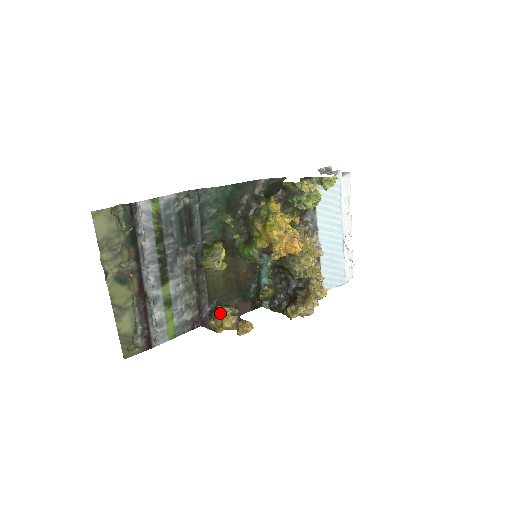
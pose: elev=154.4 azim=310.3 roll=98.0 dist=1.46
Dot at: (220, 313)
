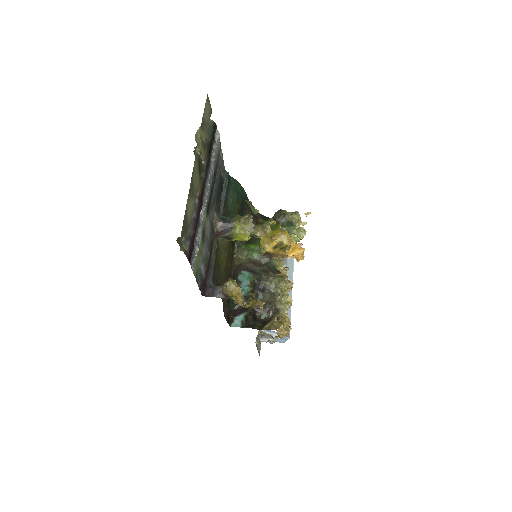
Dot at: (233, 283)
